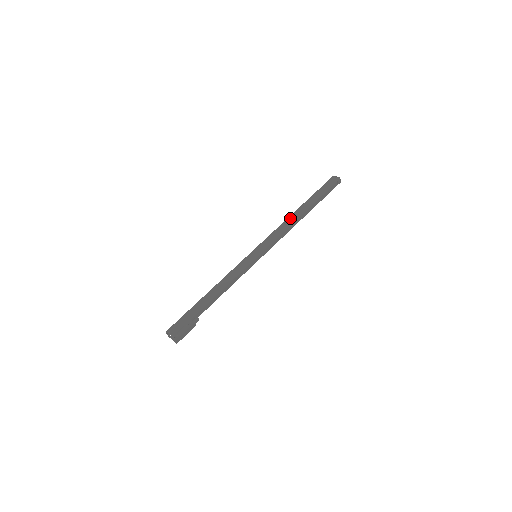
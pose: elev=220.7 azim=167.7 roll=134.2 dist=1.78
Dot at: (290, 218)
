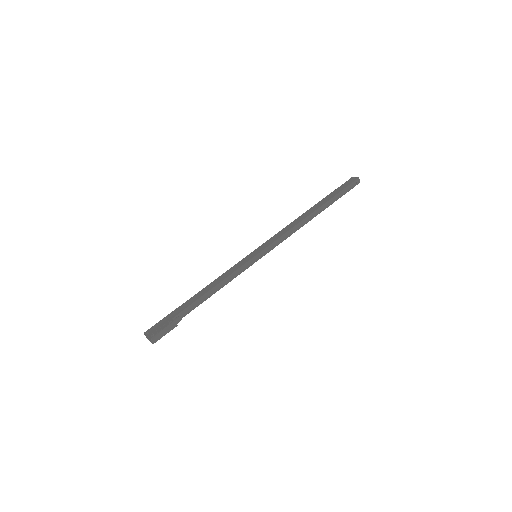
Dot at: (298, 218)
